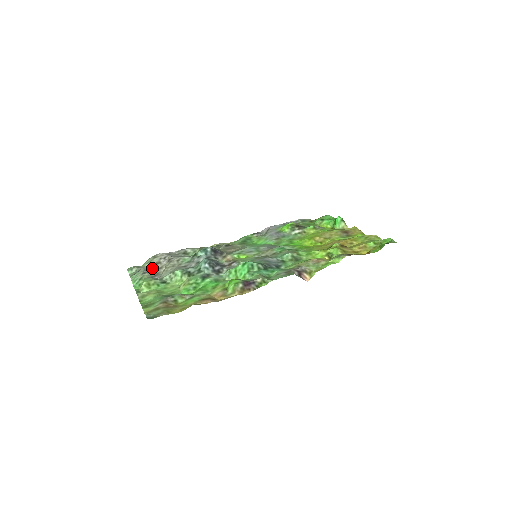
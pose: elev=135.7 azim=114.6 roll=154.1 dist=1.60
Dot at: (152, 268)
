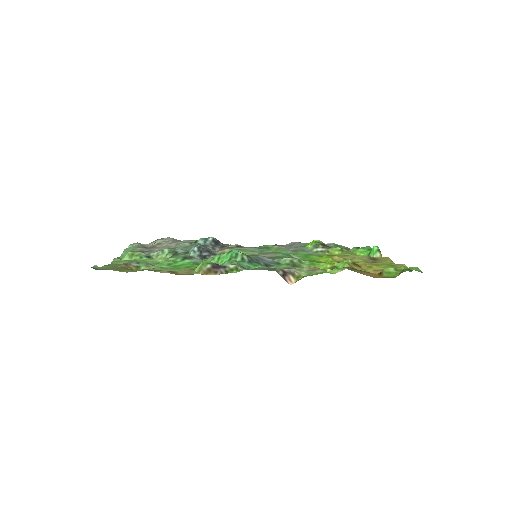
Dot at: (150, 246)
